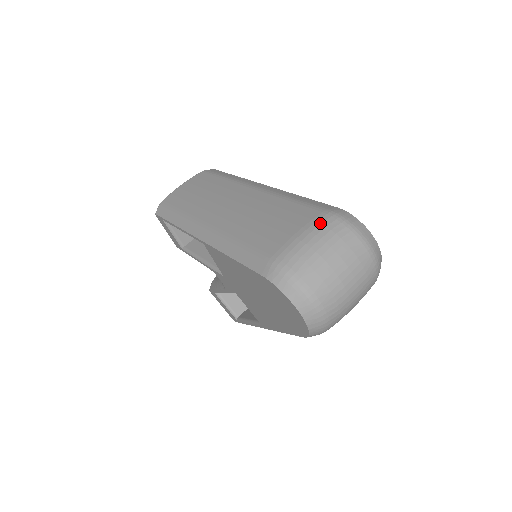
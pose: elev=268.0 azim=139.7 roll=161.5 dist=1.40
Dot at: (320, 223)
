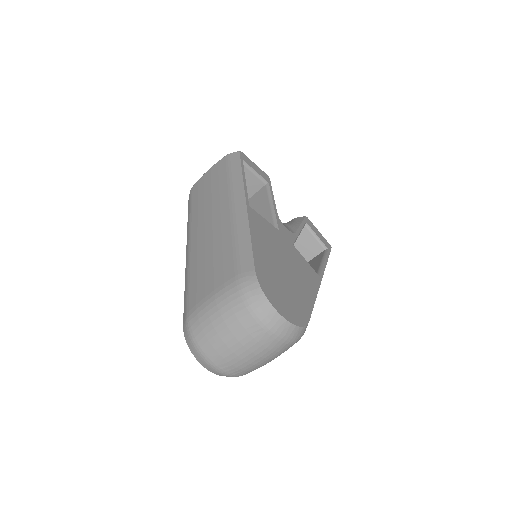
Dot at: (225, 291)
